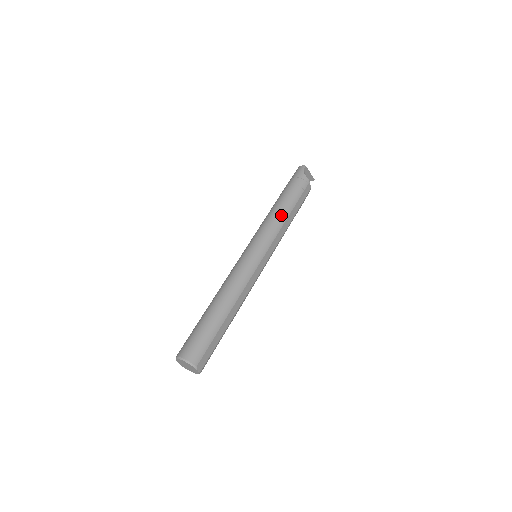
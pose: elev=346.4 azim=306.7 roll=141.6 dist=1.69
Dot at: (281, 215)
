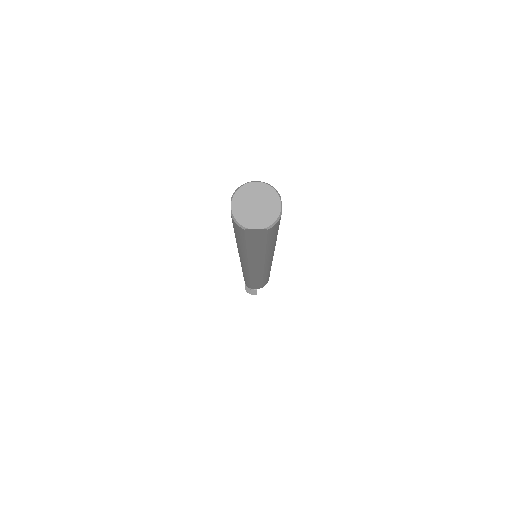
Dot at: occluded
